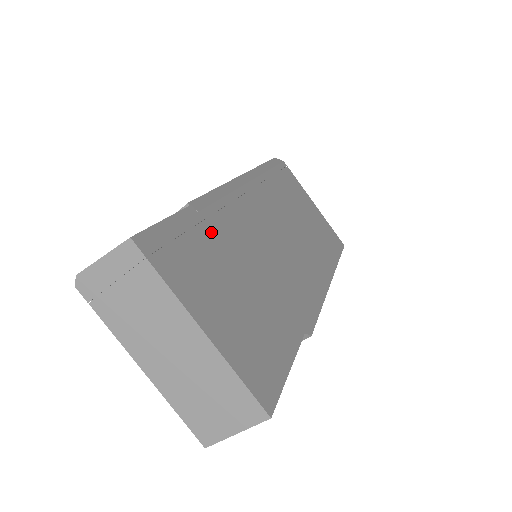
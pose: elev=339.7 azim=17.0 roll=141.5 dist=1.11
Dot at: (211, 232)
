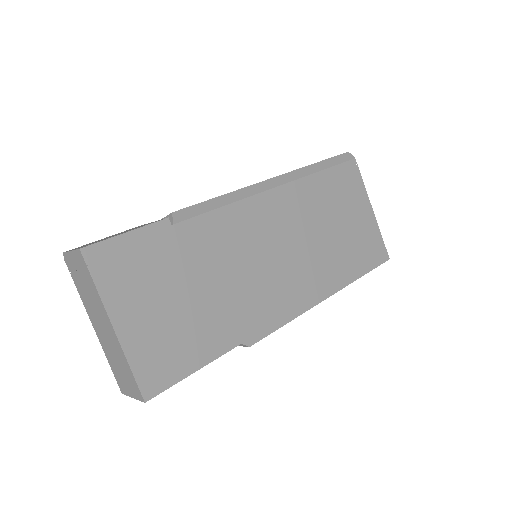
Dot at: (178, 244)
